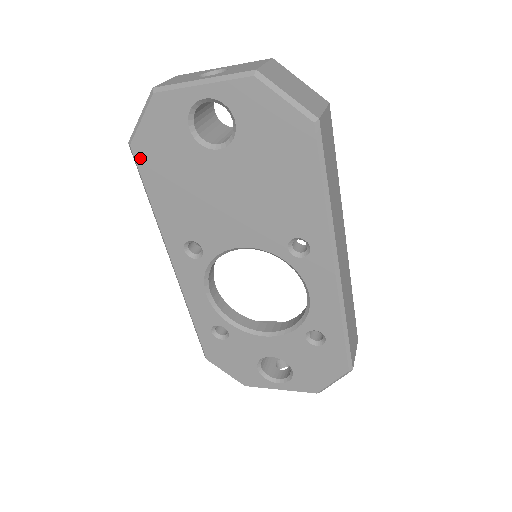
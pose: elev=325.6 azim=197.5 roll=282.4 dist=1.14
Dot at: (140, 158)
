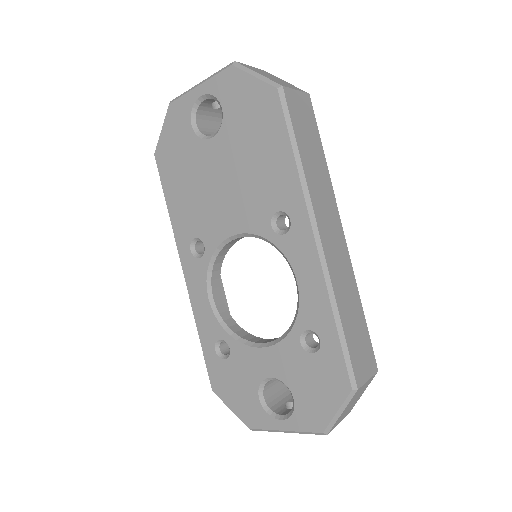
Dot at: (160, 164)
